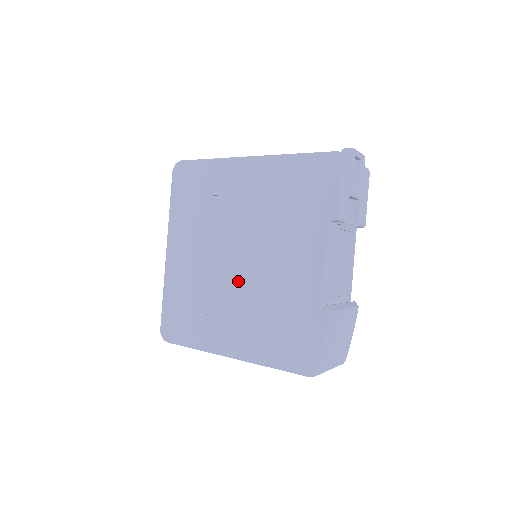
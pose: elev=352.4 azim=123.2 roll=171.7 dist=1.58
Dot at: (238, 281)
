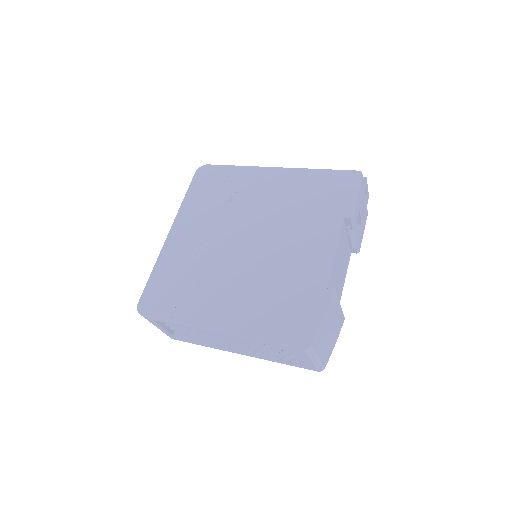
Dot at: (243, 261)
